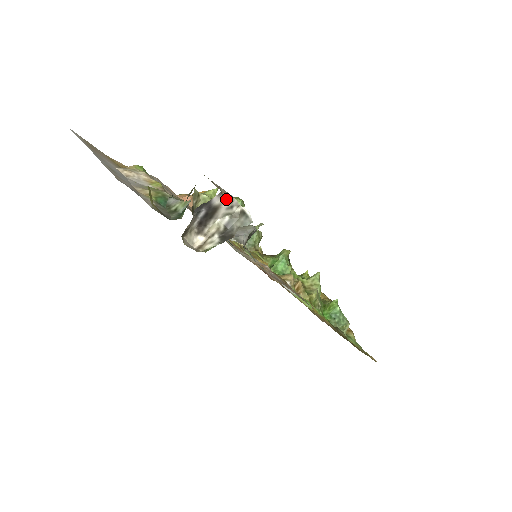
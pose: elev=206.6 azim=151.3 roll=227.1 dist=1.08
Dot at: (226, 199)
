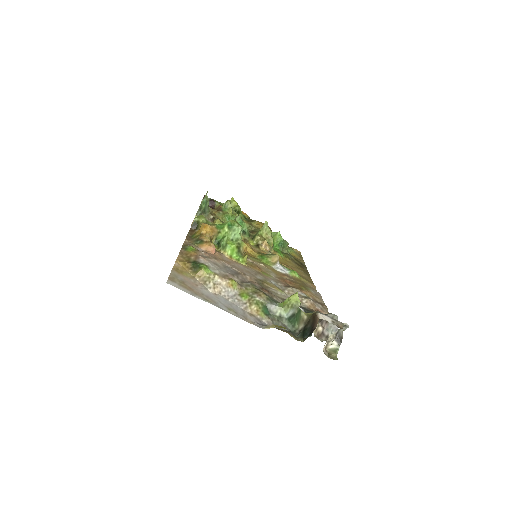
Dot at: (342, 328)
